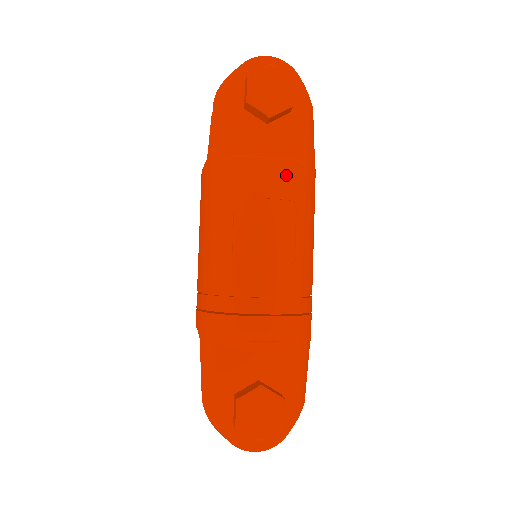
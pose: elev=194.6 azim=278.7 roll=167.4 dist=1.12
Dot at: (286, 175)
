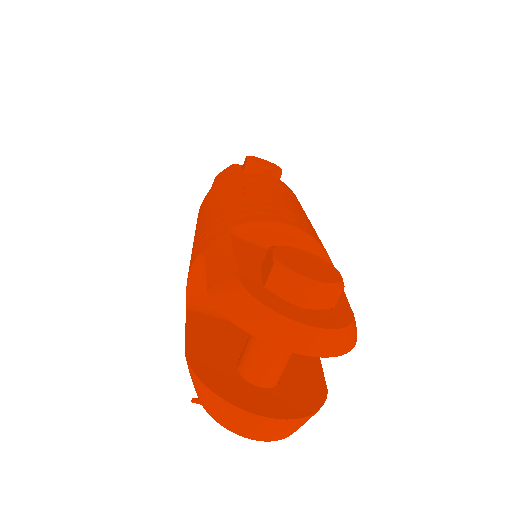
Dot at: (285, 186)
